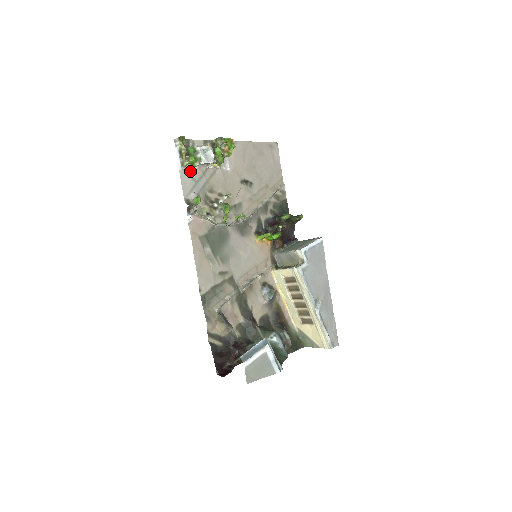
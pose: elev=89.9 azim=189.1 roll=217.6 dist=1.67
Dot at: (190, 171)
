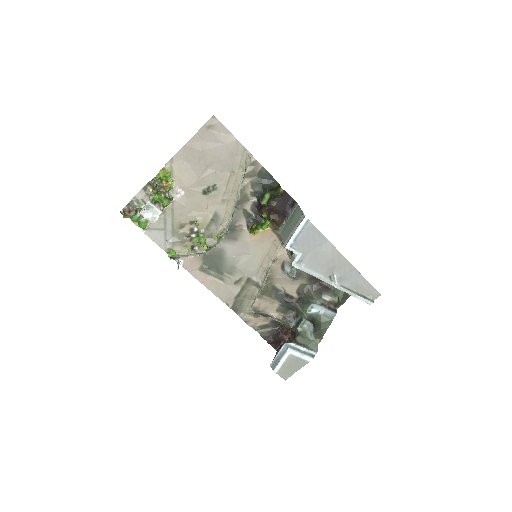
Dot at: (152, 225)
